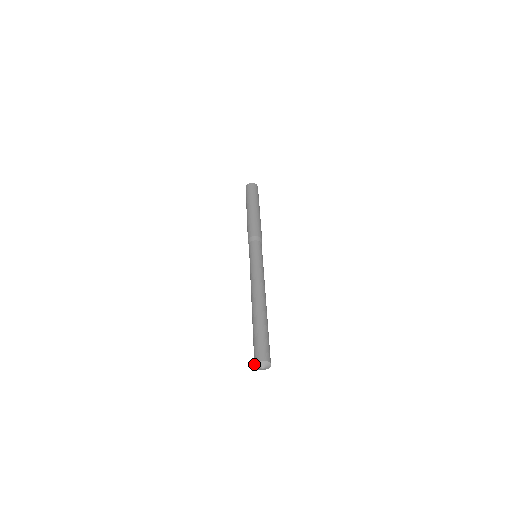
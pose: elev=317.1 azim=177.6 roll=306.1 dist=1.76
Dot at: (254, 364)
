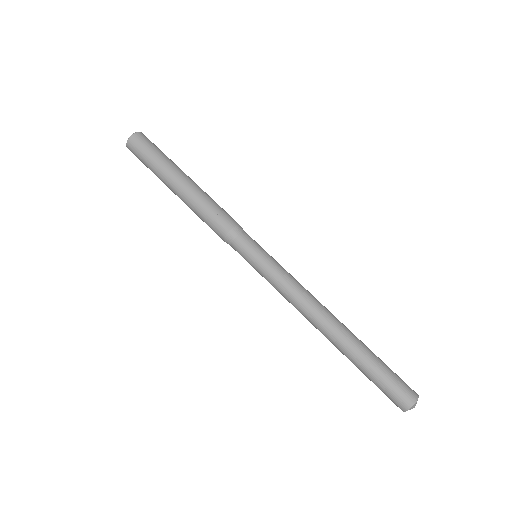
Dot at: occluded
